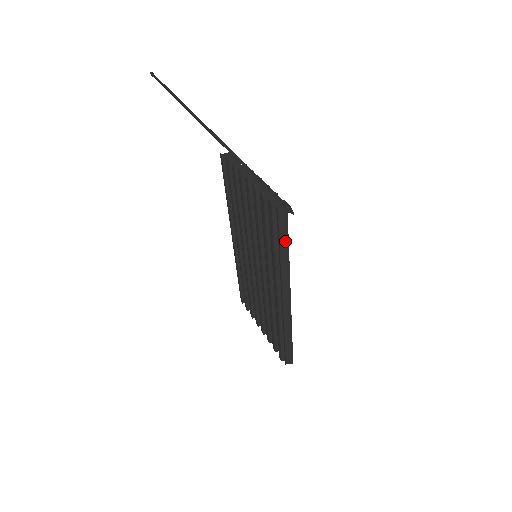
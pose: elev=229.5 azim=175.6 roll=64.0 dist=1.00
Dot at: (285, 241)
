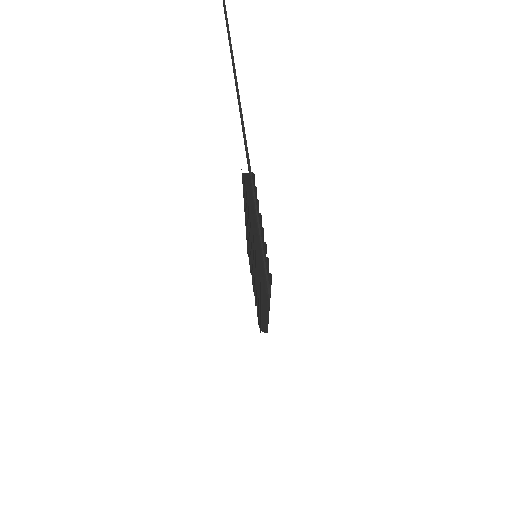
Dot at: occluded
